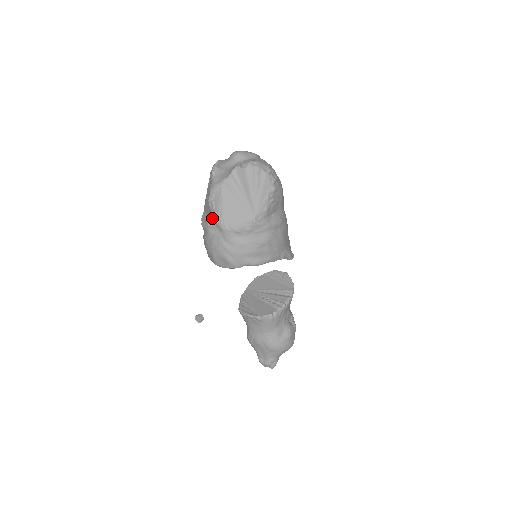
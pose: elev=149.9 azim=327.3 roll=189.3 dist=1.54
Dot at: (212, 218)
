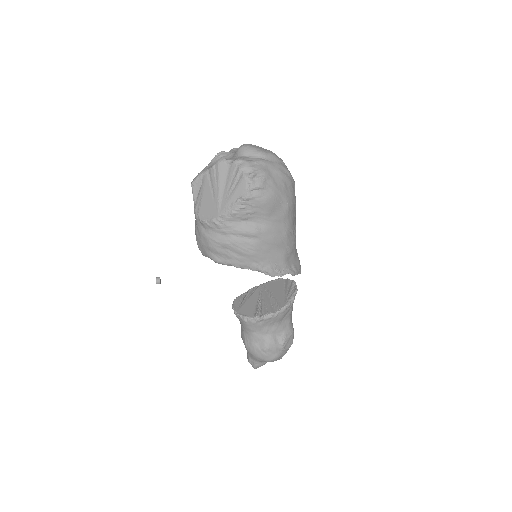
Dot at: occluded
